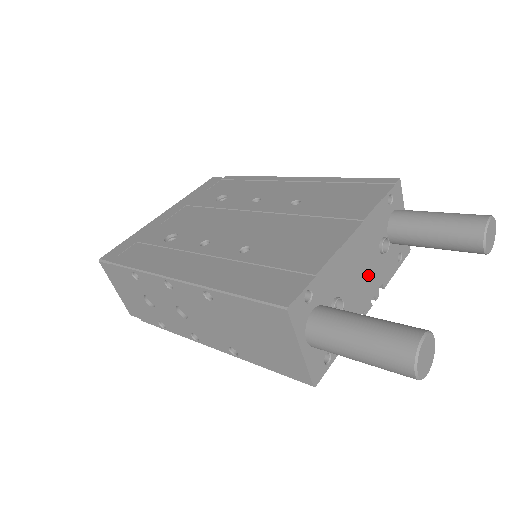
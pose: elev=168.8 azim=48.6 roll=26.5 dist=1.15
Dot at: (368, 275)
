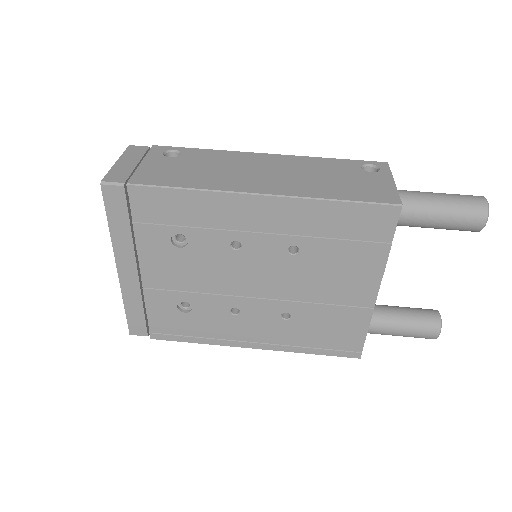
Dot at: occluded
